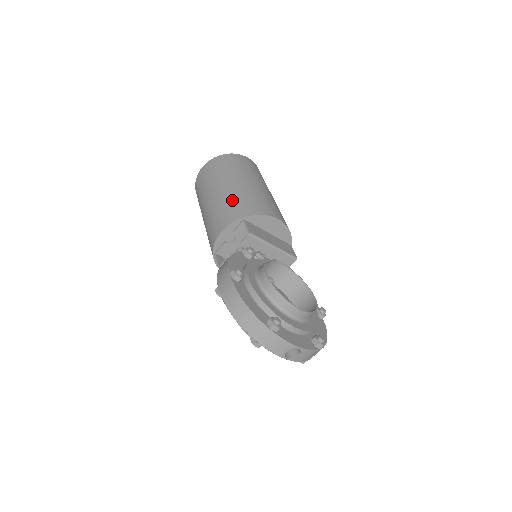
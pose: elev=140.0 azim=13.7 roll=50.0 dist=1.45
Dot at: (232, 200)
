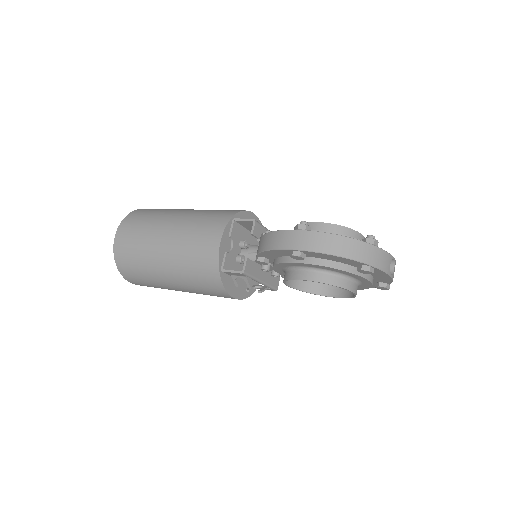
Dot at: (199, 219)
